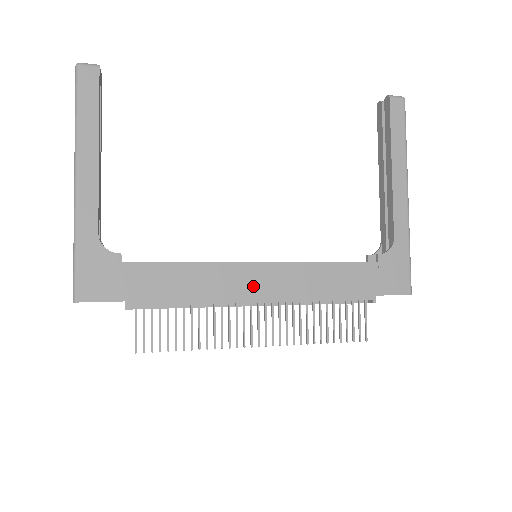
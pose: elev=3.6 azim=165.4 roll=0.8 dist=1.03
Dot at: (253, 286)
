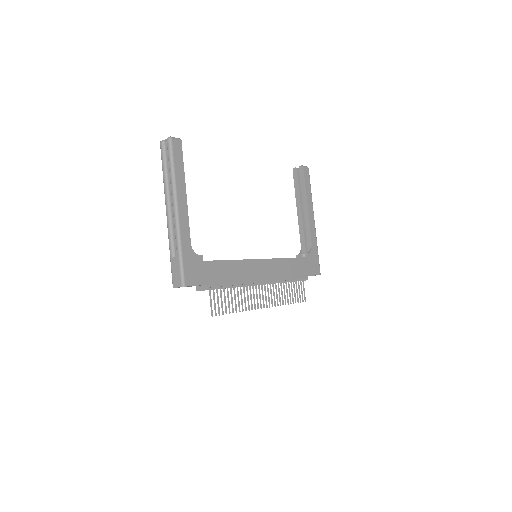
Dot at: (261, 273)
